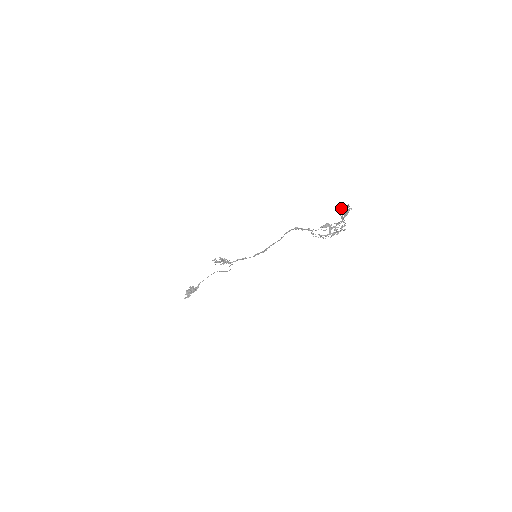
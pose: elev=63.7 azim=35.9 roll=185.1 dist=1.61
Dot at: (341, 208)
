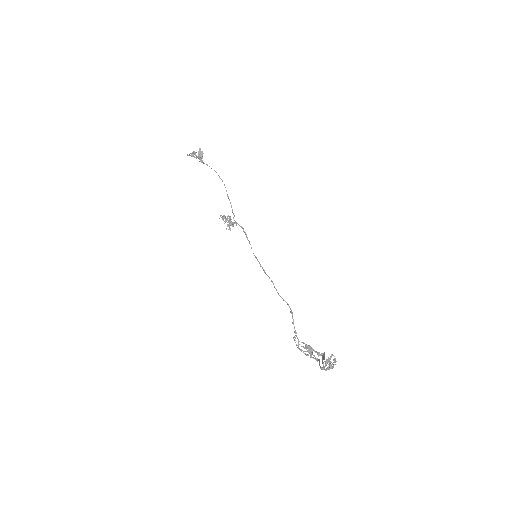
Dot at: (327, 362)
